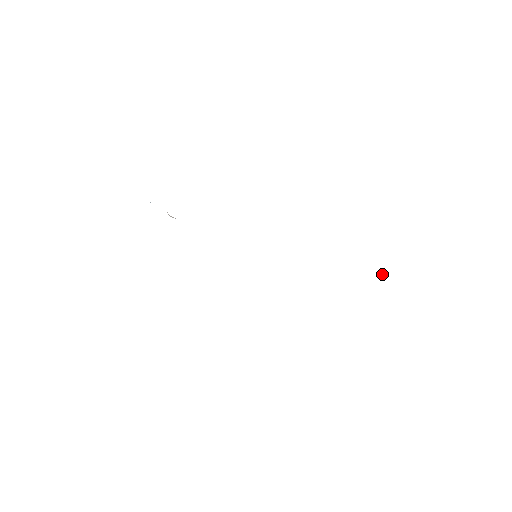
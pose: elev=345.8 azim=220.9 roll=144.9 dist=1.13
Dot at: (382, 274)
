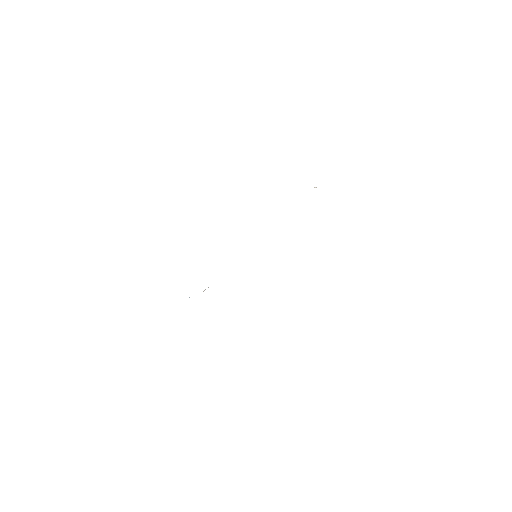
Dot at: occluded
